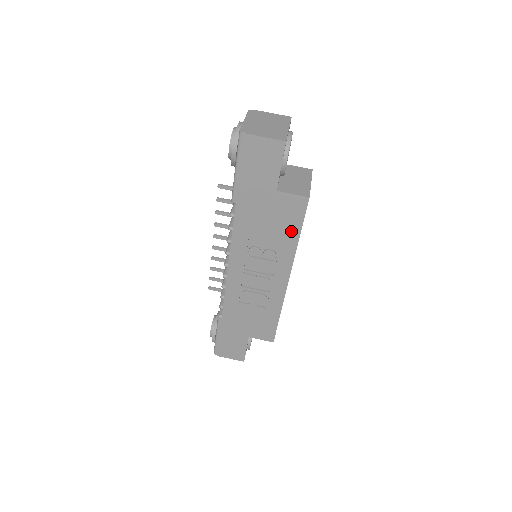
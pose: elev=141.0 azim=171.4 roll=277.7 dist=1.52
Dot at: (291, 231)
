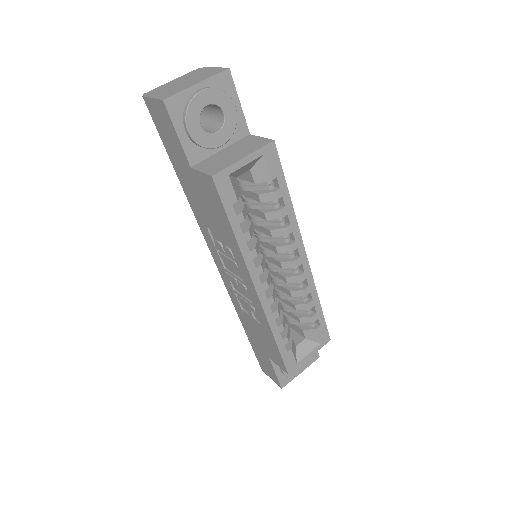
Dot at: (225, 223)
